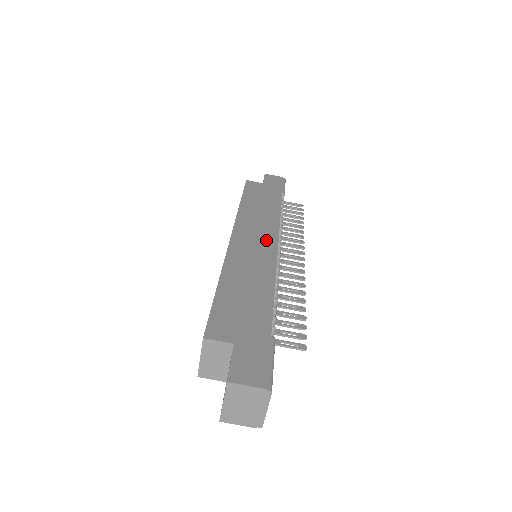
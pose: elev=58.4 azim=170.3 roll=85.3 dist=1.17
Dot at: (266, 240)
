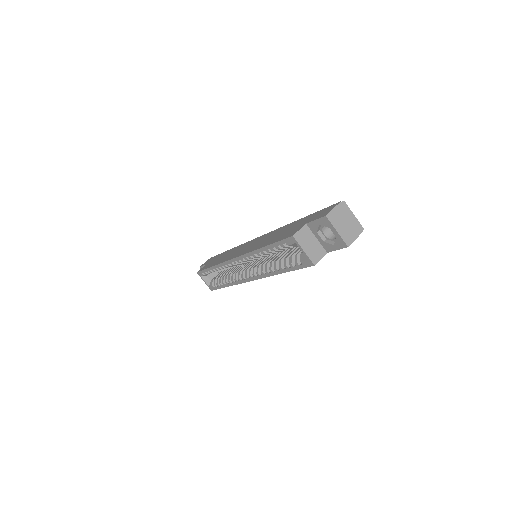
Dot at: (250, 243)
